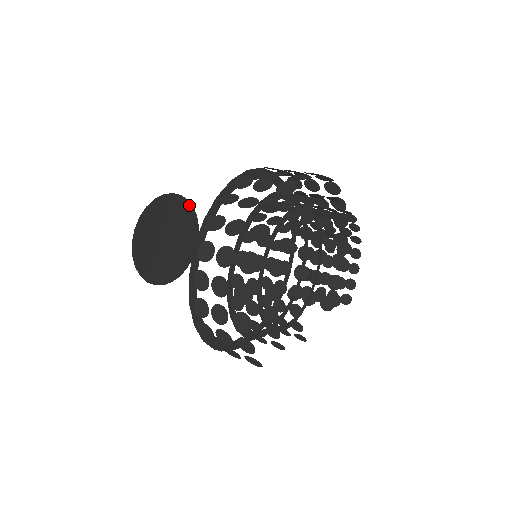
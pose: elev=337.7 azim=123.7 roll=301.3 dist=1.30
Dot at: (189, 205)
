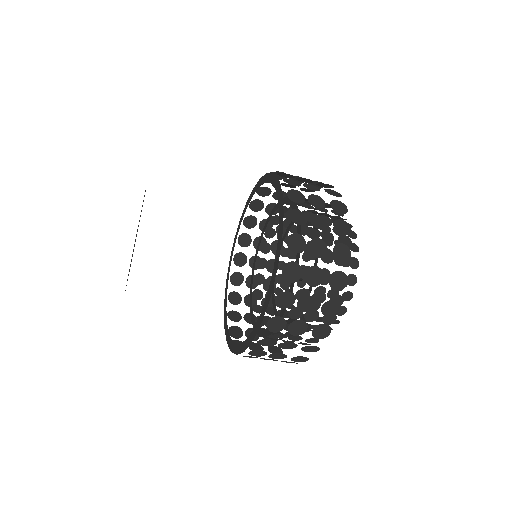
Dot at: (136, 234)
